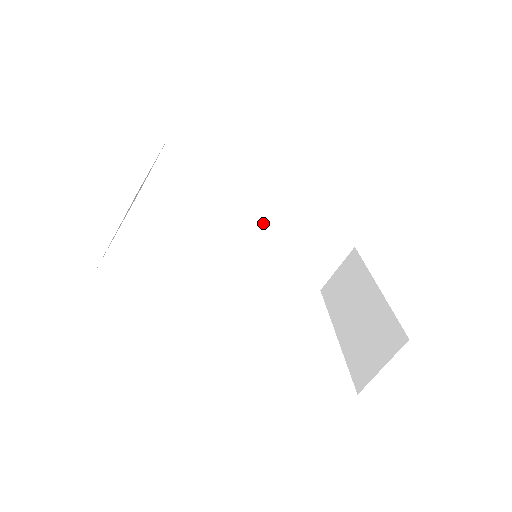
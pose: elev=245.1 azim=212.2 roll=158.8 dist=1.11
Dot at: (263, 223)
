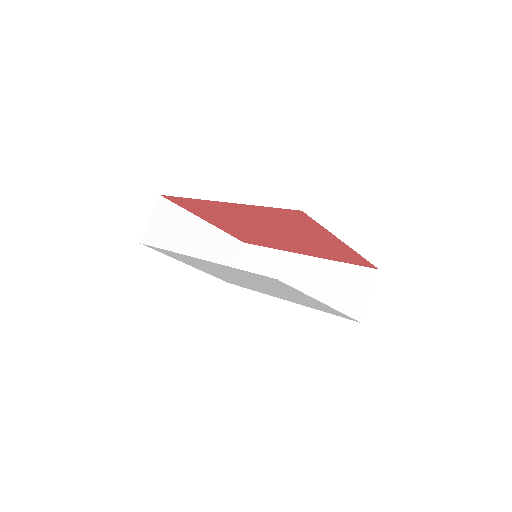
Dot at: (303, 276)
